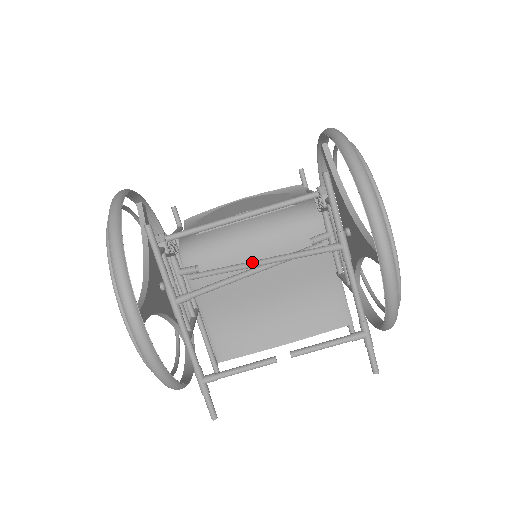
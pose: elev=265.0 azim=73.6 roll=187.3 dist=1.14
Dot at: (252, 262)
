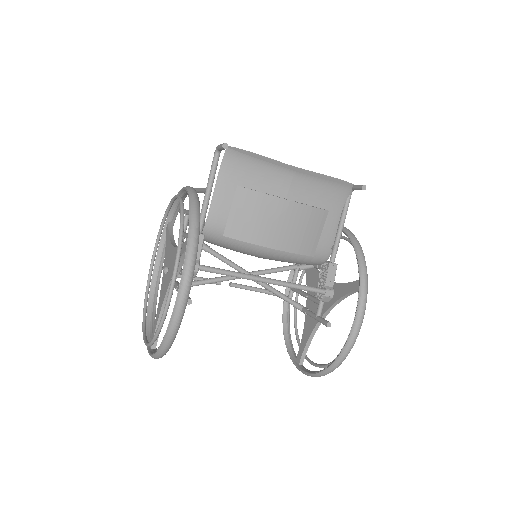
Dot at: occluded
